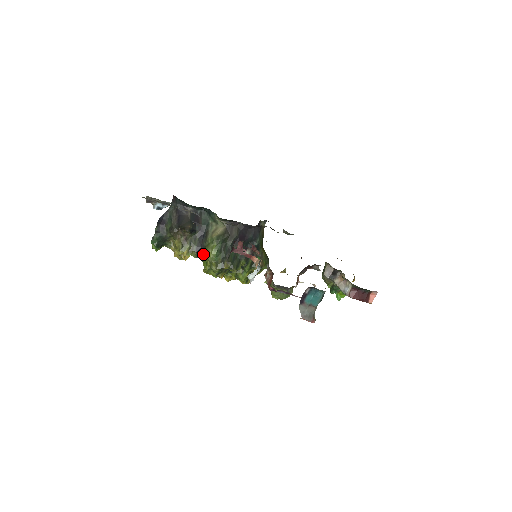
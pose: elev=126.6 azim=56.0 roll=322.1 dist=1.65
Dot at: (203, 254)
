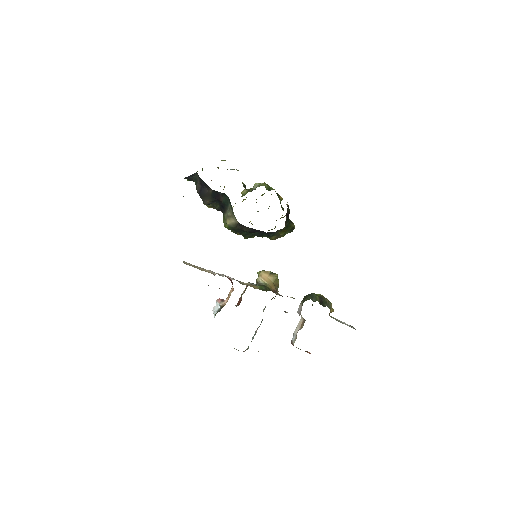
Dot at: occluded
